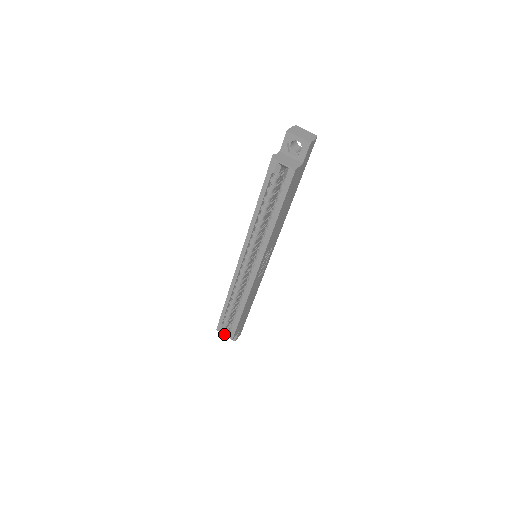
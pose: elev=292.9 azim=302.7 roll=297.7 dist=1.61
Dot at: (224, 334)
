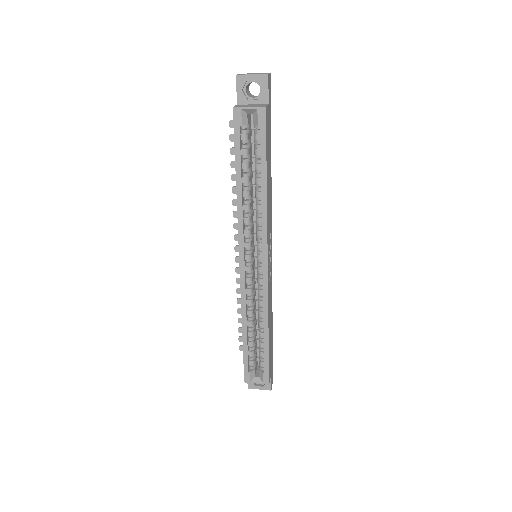
Dot at: (256, 382)
